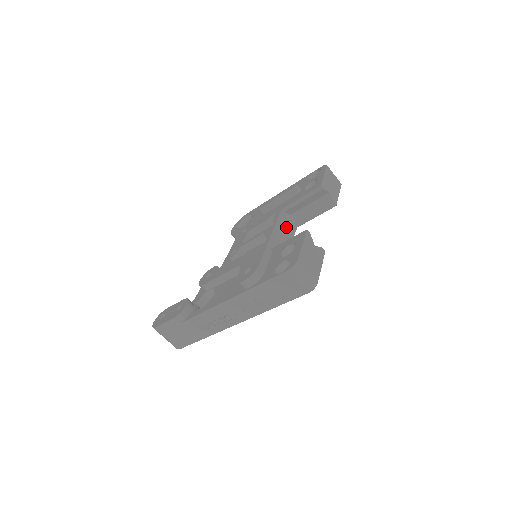
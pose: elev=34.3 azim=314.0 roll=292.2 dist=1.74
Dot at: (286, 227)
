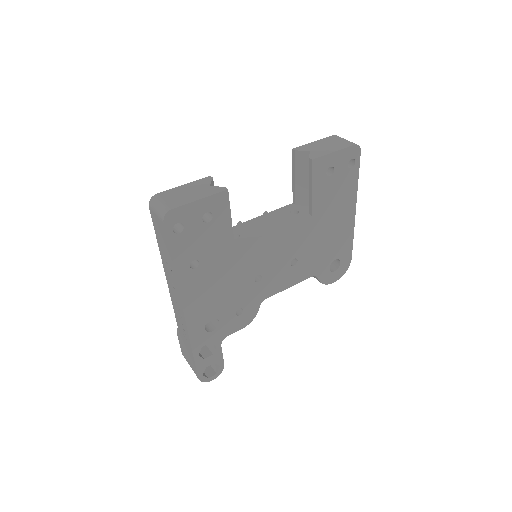
Dot at: (287, 215)
